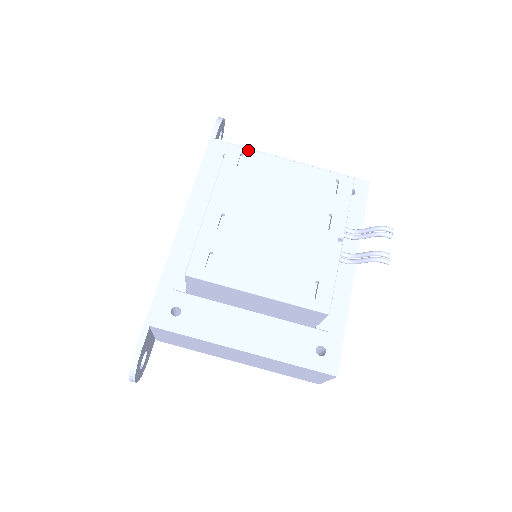
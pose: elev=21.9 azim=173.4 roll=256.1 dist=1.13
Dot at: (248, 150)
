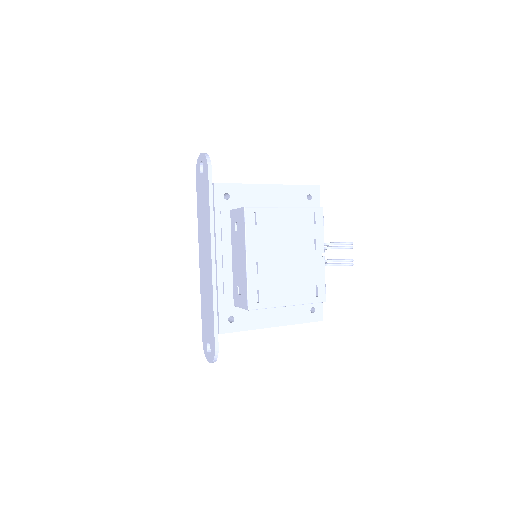
Dot at: (258, 209)
